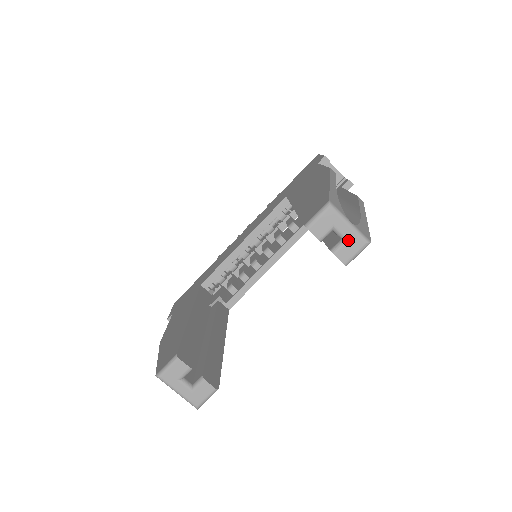
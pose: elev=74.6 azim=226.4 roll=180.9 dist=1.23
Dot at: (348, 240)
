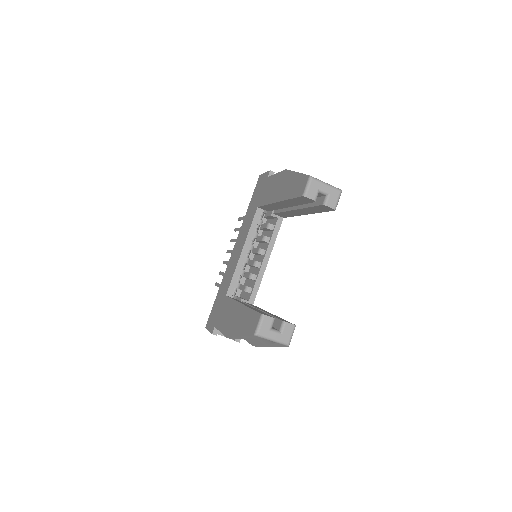
Dot at: (330, 194)
